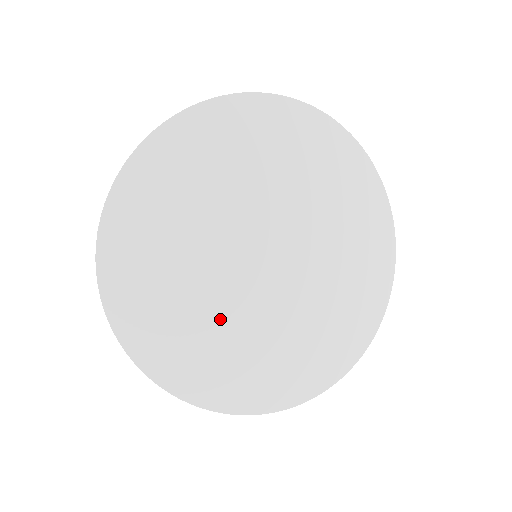
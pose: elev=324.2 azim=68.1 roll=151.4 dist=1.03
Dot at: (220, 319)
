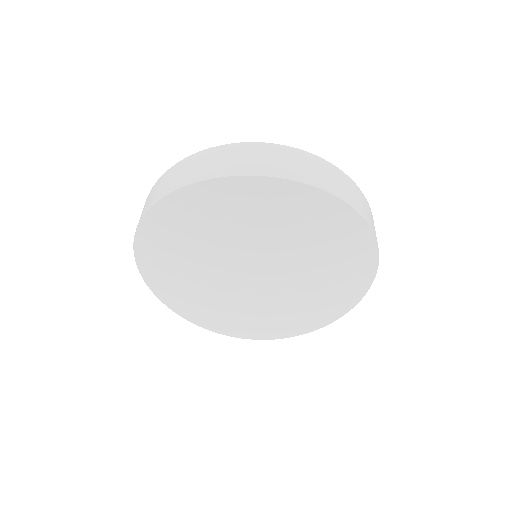
Dot at: (215, 294)
